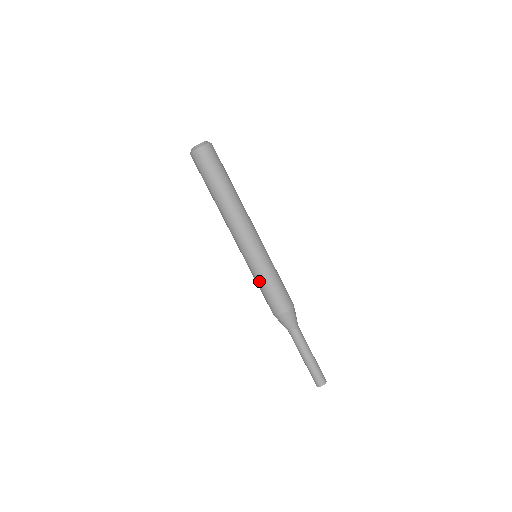
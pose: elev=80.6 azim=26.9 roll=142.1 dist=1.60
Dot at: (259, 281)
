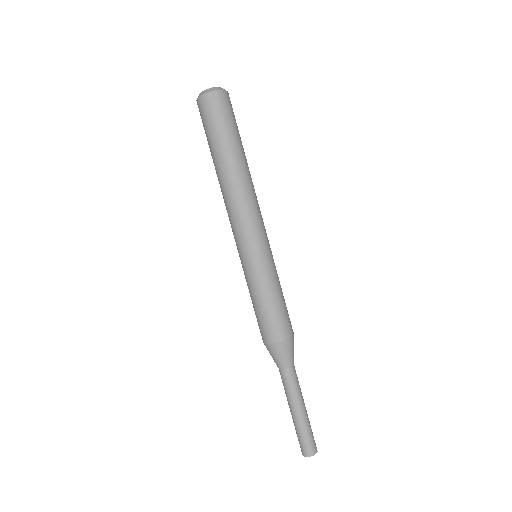
Dot at: (255, 290)
